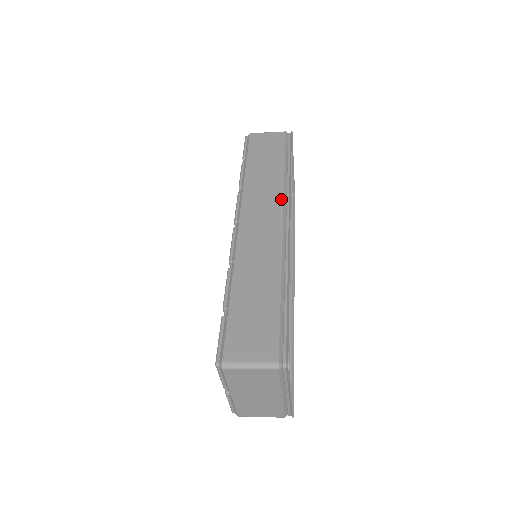
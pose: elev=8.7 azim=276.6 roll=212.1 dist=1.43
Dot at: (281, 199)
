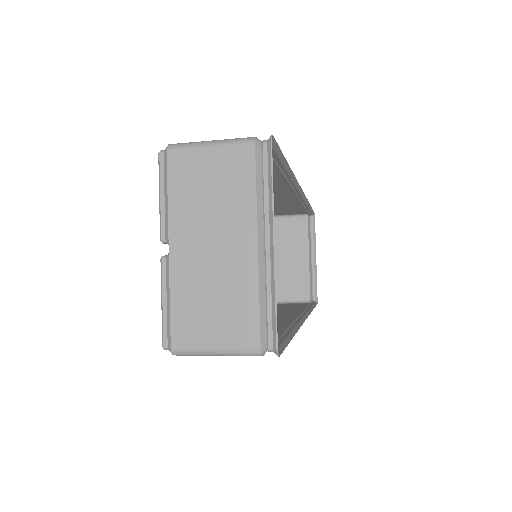
Dot at: (294, 197)
